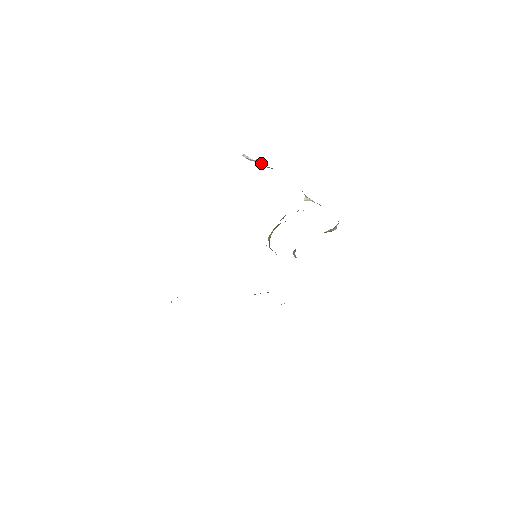
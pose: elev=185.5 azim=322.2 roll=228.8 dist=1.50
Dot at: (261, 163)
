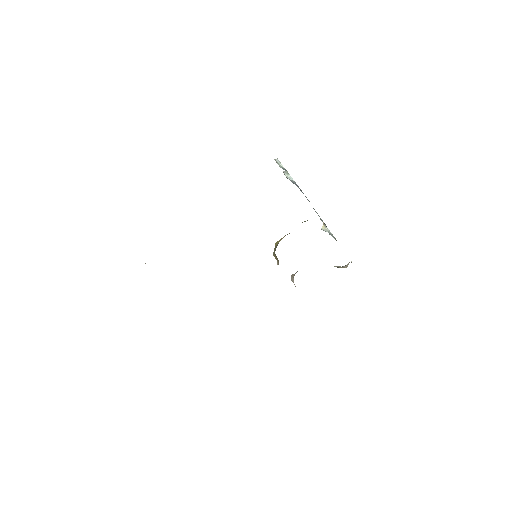
Dot at: occluded
